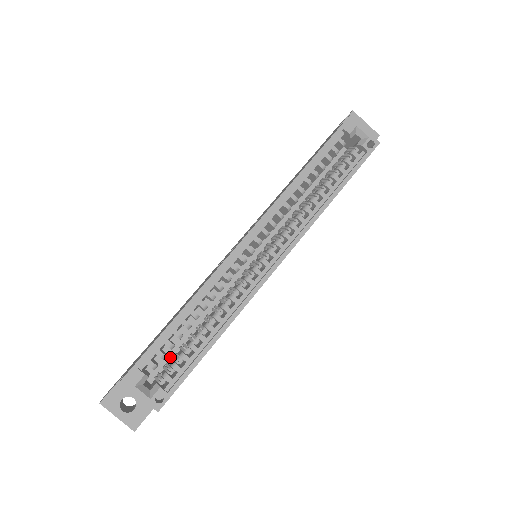
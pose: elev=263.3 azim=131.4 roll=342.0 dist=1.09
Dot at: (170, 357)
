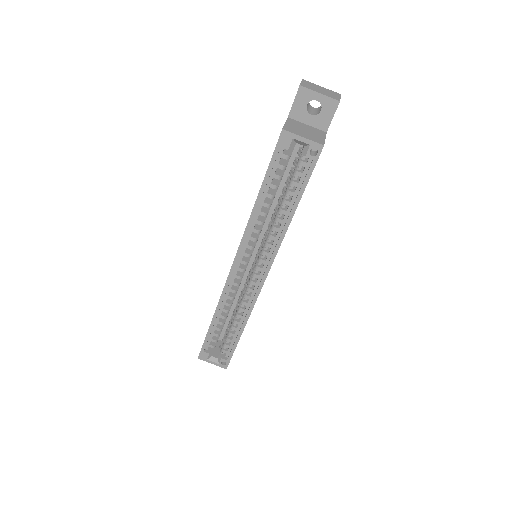
Dot at: occluded
